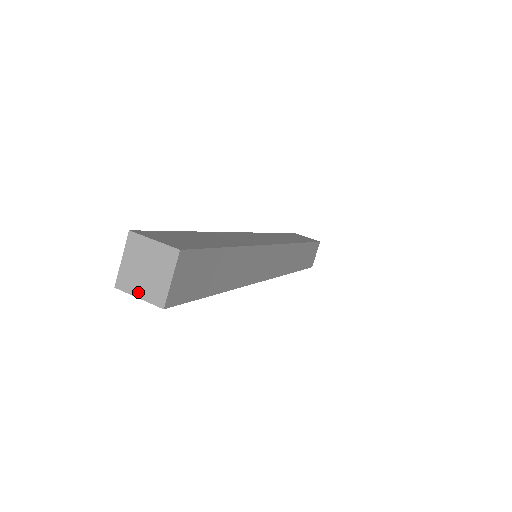
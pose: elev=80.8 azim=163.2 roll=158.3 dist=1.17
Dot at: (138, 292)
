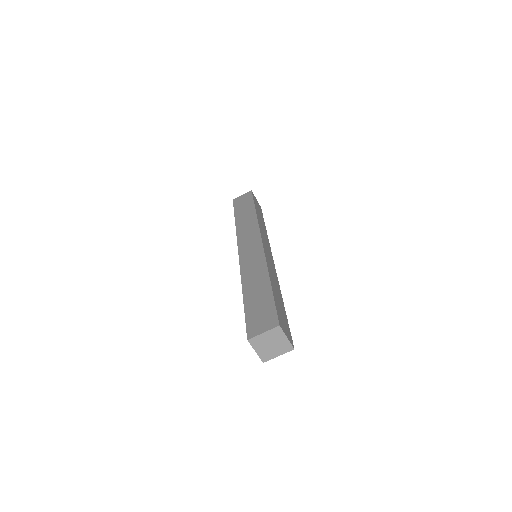
Dot at: (276, 355)
